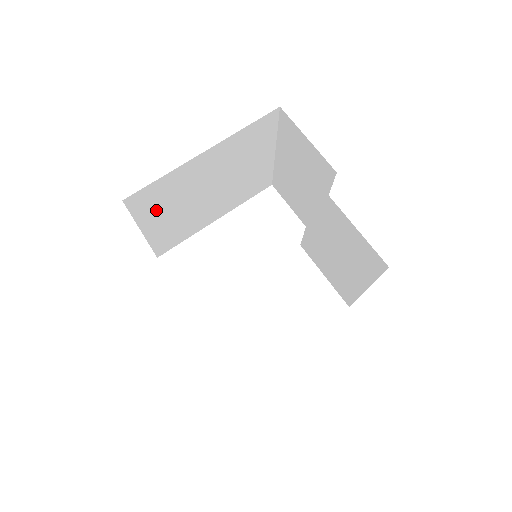
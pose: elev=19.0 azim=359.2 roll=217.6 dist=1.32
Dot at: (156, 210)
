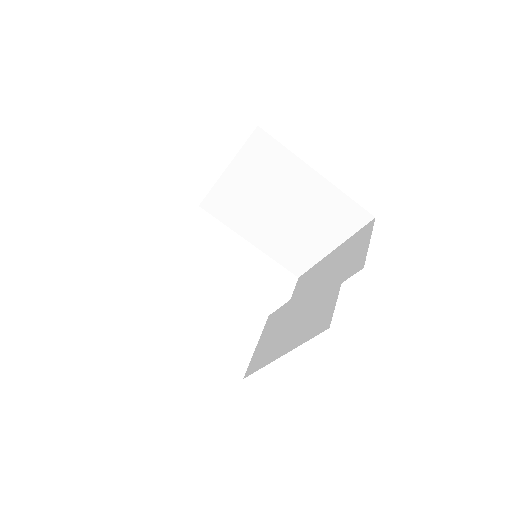
Dot at: (252, 167)
